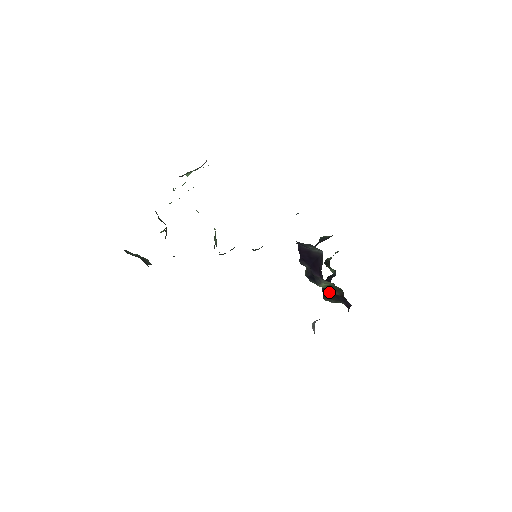
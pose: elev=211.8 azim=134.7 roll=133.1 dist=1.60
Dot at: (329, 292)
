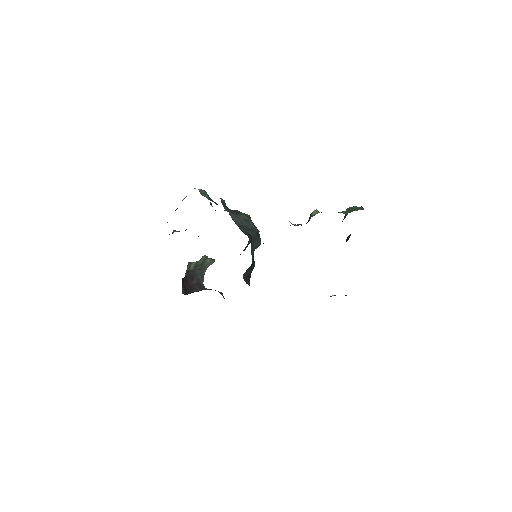
Dot at: occluded
